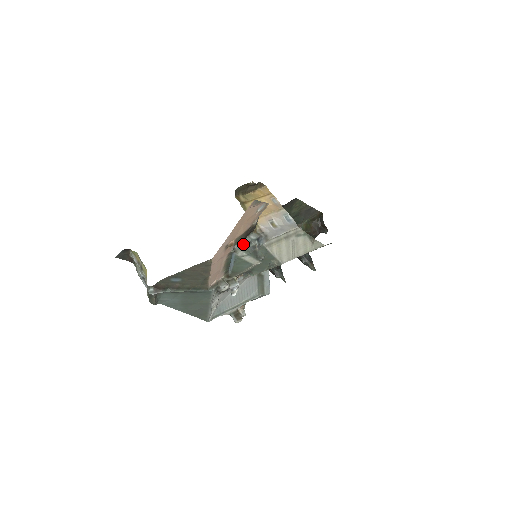
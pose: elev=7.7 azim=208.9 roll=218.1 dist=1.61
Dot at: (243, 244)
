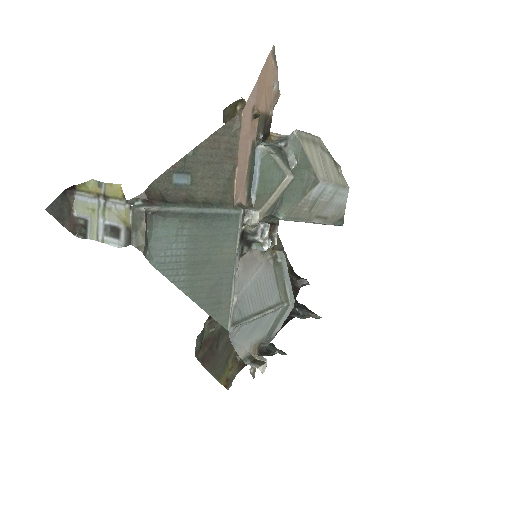
Dot at: (264, 143)
